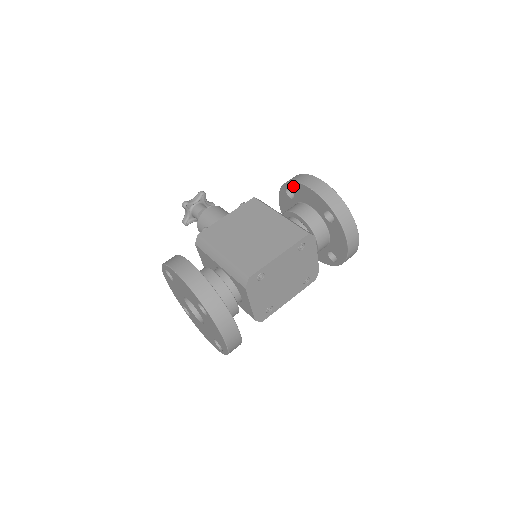
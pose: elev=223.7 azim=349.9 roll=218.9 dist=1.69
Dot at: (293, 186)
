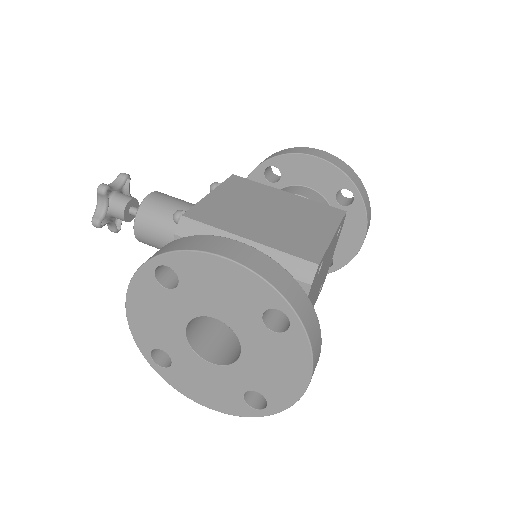
Dot at: (285, 161)
